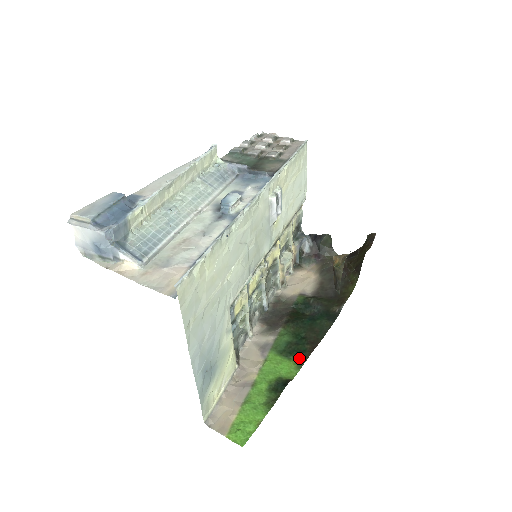
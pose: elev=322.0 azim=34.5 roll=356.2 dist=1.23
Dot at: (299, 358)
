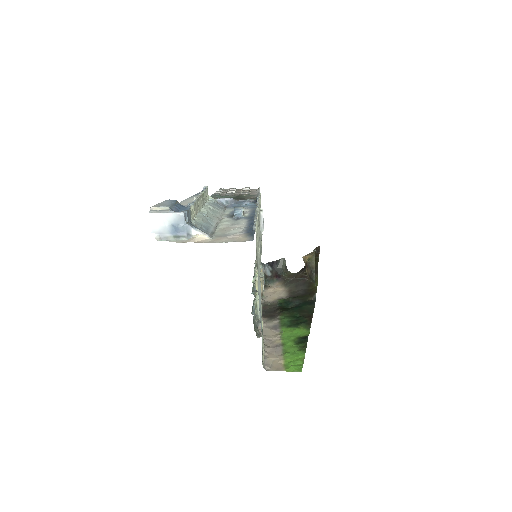
Dot at: (305, 325)
